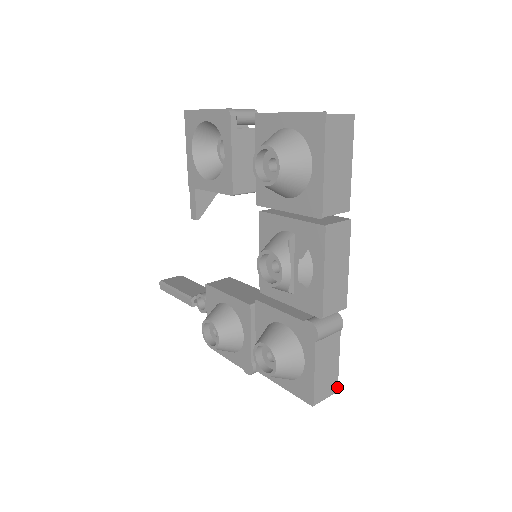
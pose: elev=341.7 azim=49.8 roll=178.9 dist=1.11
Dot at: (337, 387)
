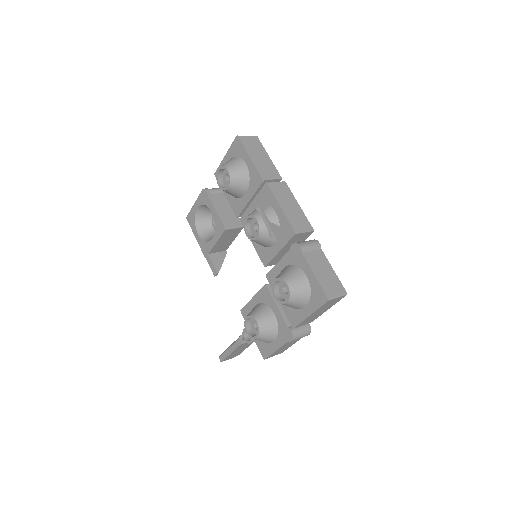
Dot at: (345, 290)
